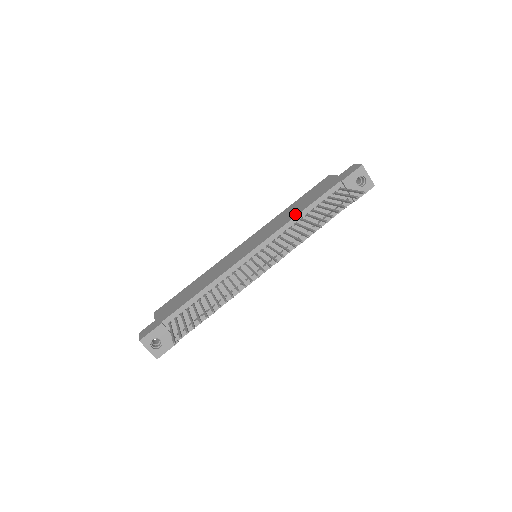
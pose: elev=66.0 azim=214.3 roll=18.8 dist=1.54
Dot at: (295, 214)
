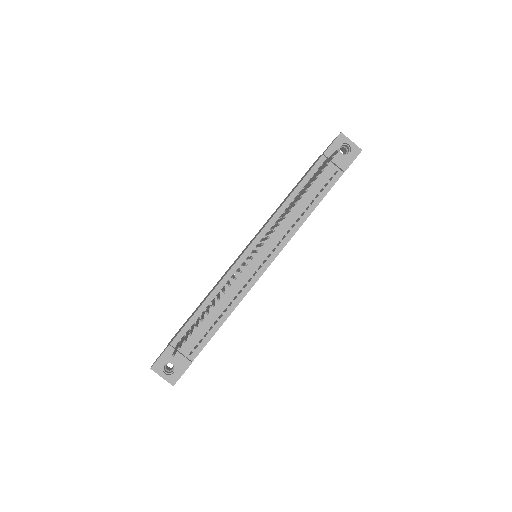
Dot at: (284, 201)
